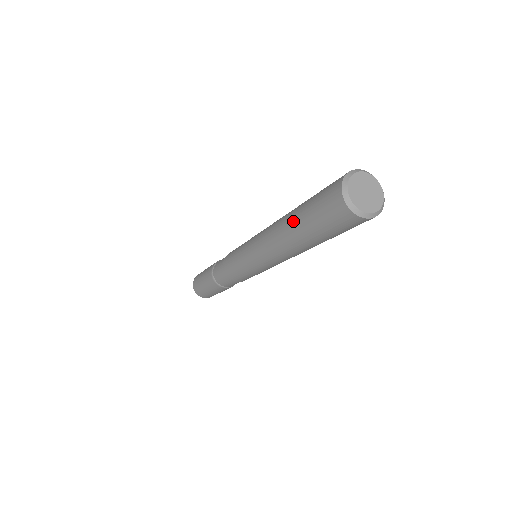
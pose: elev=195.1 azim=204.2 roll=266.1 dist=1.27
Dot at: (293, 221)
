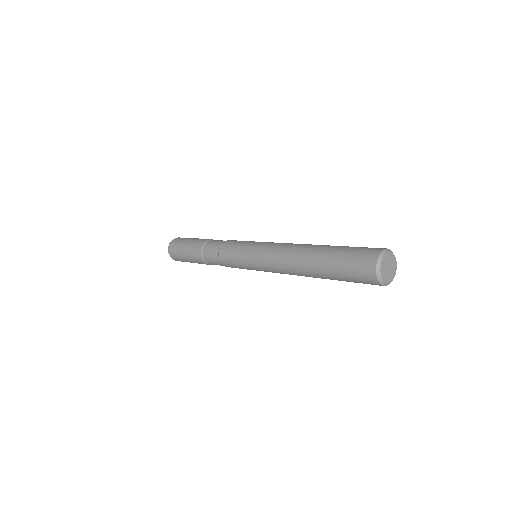
Dot at: (320, 271)
